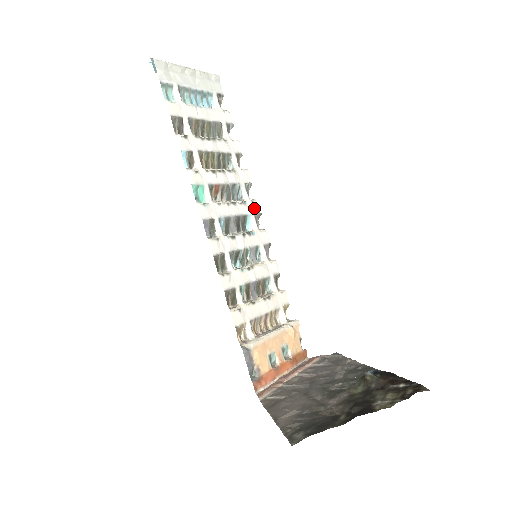
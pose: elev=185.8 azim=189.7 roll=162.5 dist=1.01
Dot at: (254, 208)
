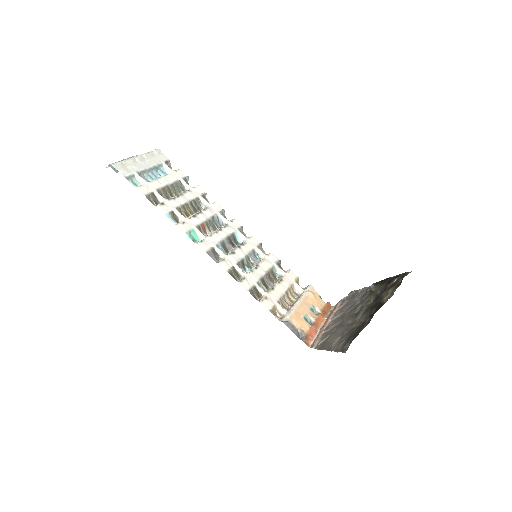
Dot at: (235, 225)
